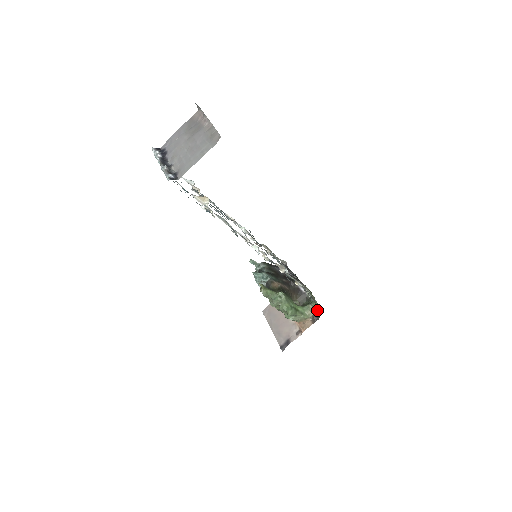
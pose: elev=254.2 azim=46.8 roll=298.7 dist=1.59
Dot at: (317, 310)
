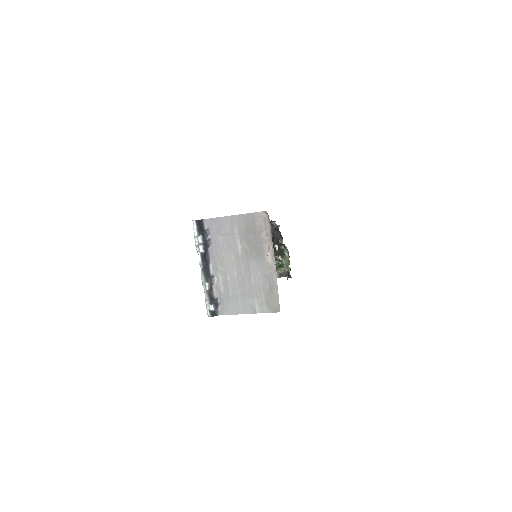
Dot at: occluded
